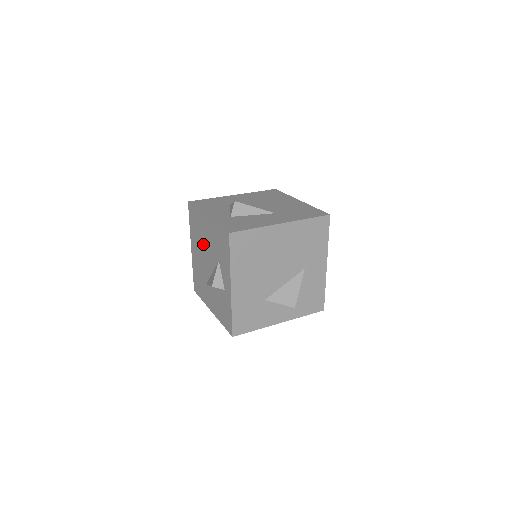
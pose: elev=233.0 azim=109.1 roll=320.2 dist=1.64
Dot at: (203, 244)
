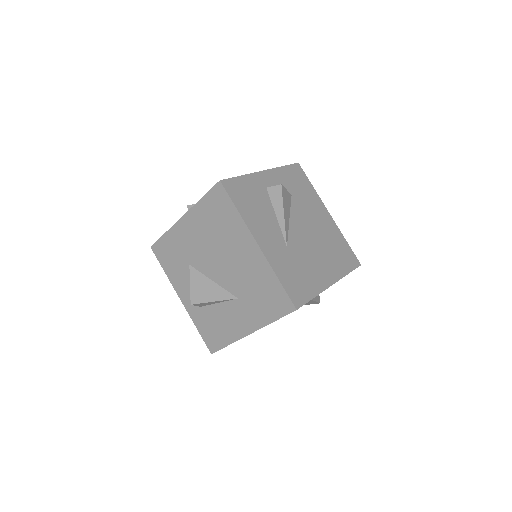
Dot at: occluded
